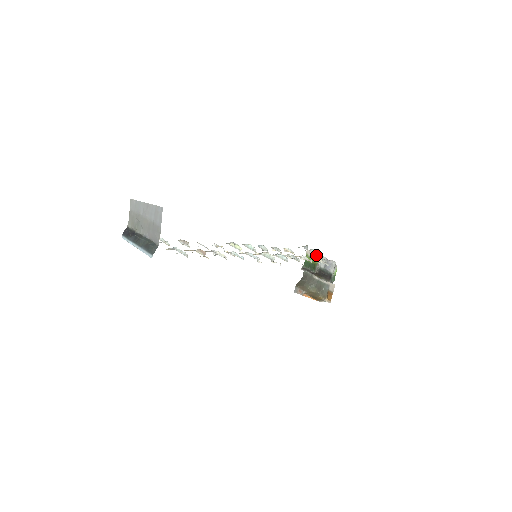
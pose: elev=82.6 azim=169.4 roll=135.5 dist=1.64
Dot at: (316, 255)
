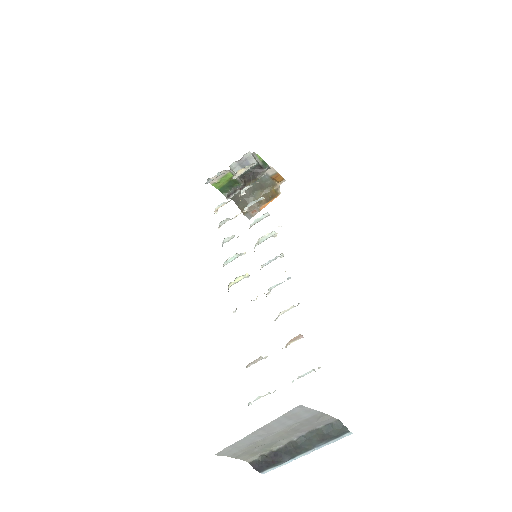
Dot at: occluded
